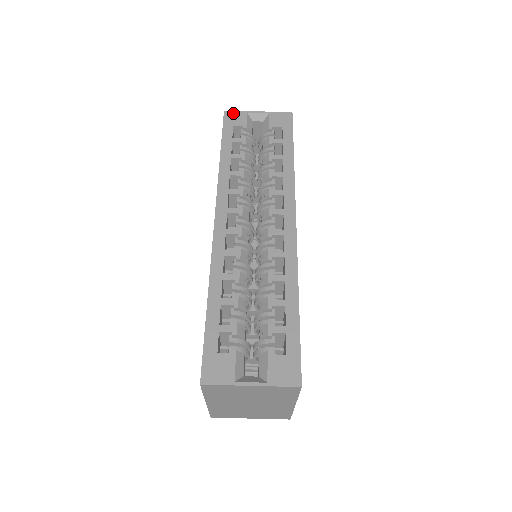
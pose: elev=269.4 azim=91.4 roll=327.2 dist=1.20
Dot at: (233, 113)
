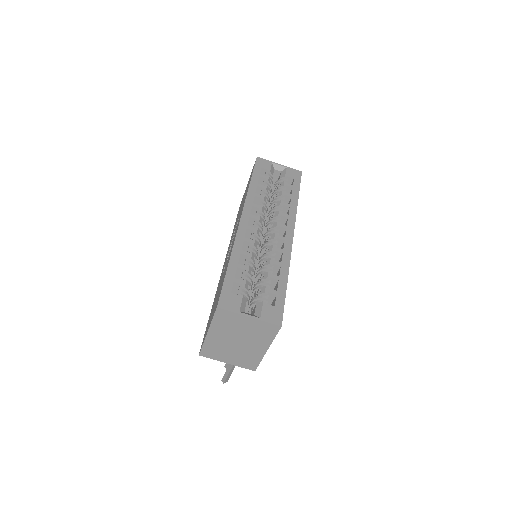
Dot at: (263, 160)
